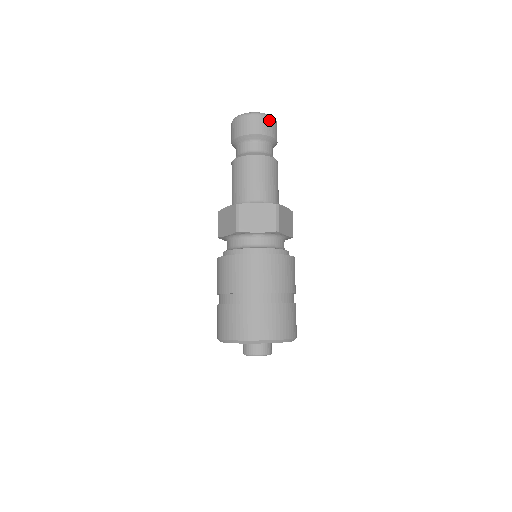
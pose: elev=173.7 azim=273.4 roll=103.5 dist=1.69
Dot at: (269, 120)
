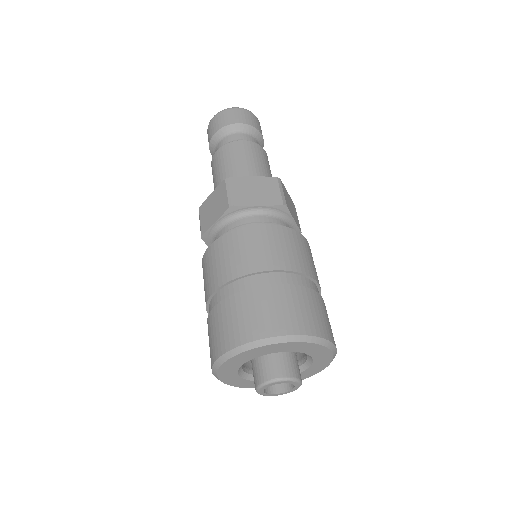
Dot at: (252, 115)
